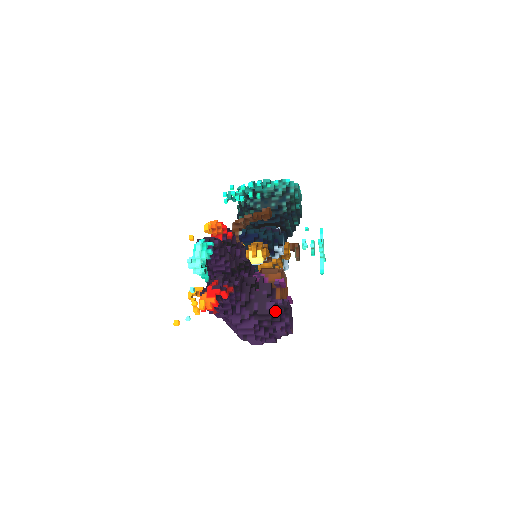
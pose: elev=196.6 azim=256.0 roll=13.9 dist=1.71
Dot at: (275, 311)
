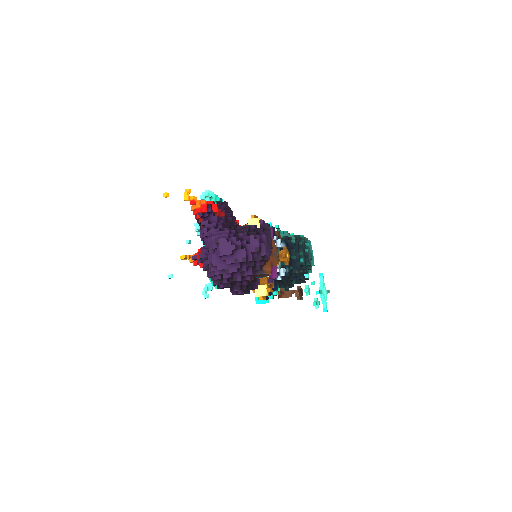
Dot at: (255, 229)
